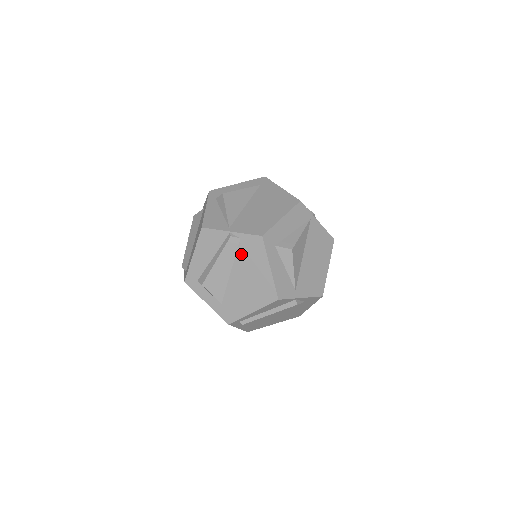
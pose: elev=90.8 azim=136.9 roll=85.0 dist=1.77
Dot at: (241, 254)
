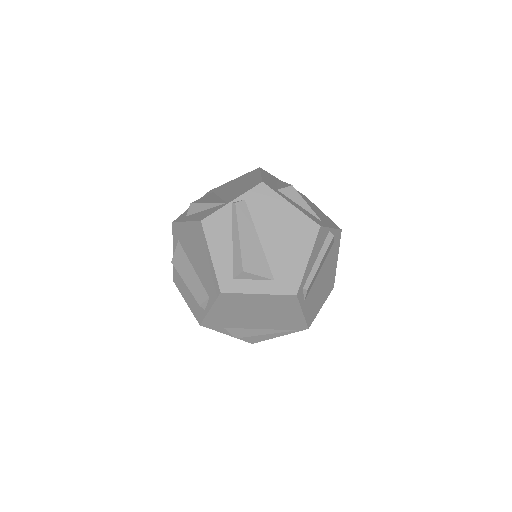
Dot at: (256, 214)
